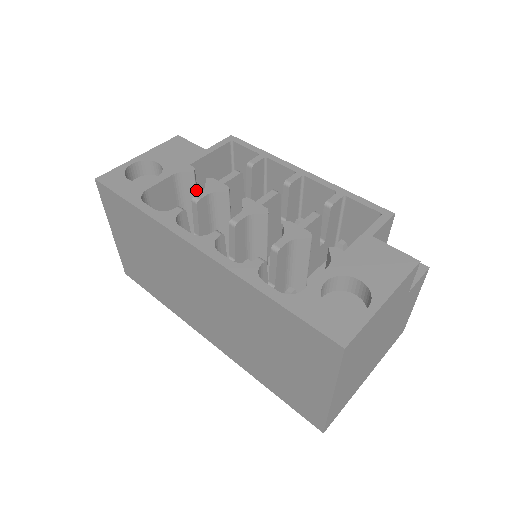
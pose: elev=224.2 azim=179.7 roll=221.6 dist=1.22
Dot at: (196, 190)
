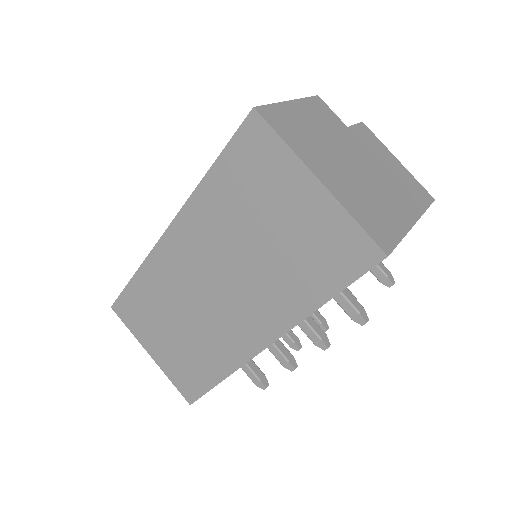
Dot at: occluded
